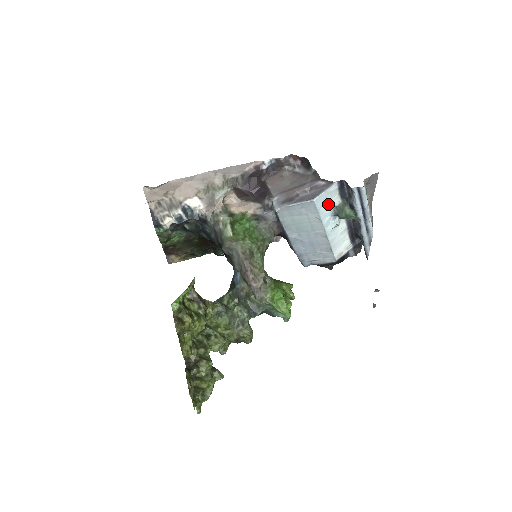
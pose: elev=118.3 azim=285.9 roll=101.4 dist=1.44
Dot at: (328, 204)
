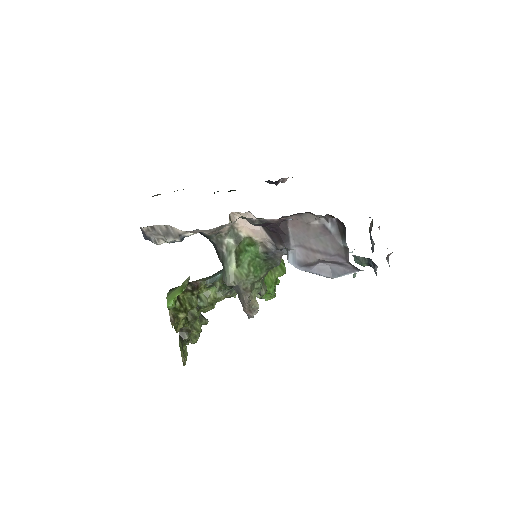
Dot at: occluded
